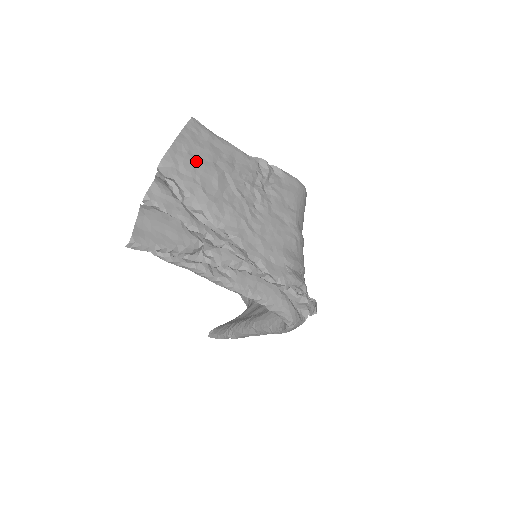
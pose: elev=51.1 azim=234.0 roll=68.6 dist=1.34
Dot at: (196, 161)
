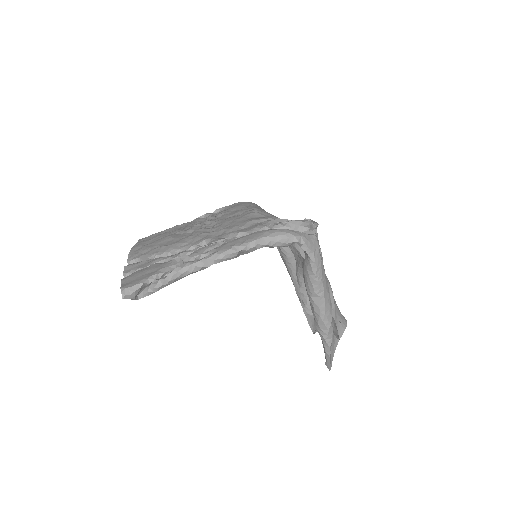
Dot at: (151, 244)
